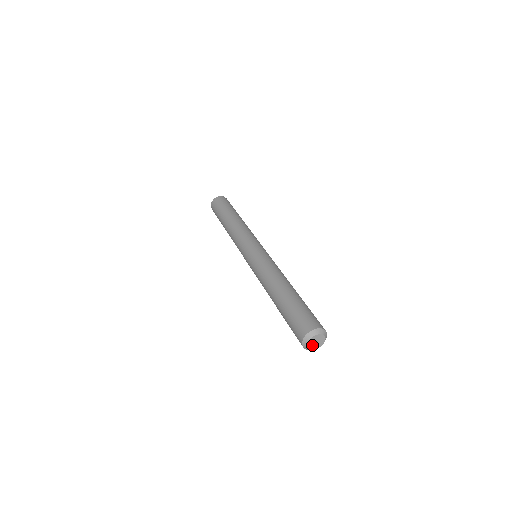
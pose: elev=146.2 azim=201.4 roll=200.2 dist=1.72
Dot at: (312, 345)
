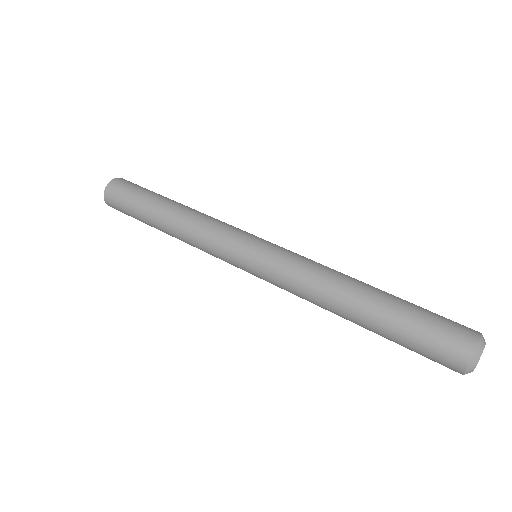
Dot at: occluded
